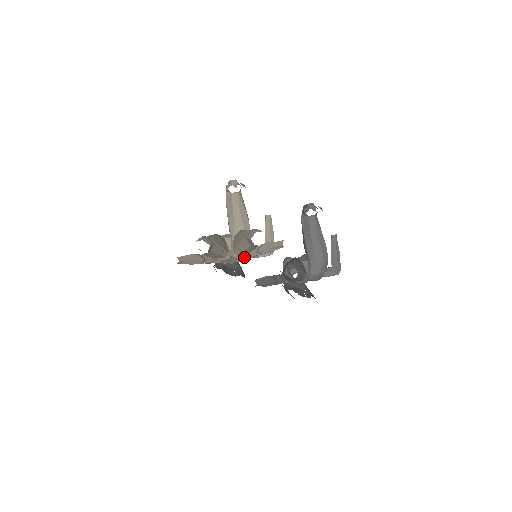
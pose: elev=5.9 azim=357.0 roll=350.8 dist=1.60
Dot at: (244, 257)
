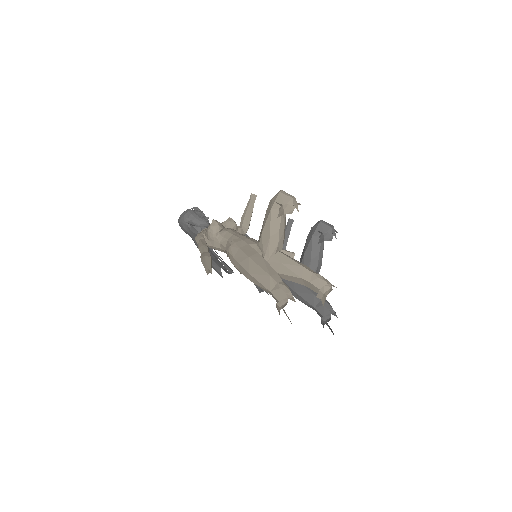
Dot at: occluded
